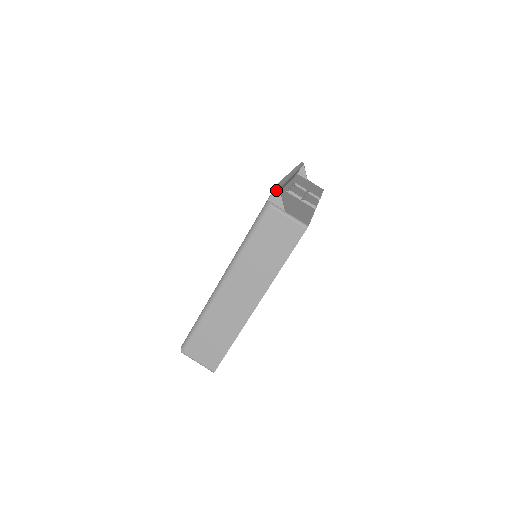
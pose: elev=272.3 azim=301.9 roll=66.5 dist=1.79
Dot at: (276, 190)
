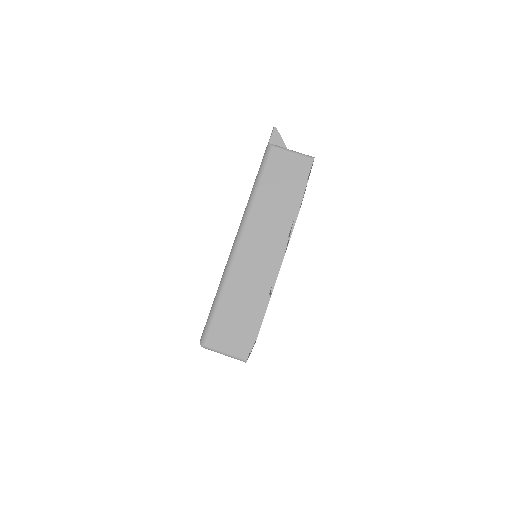
Dot at: (274, 131)
